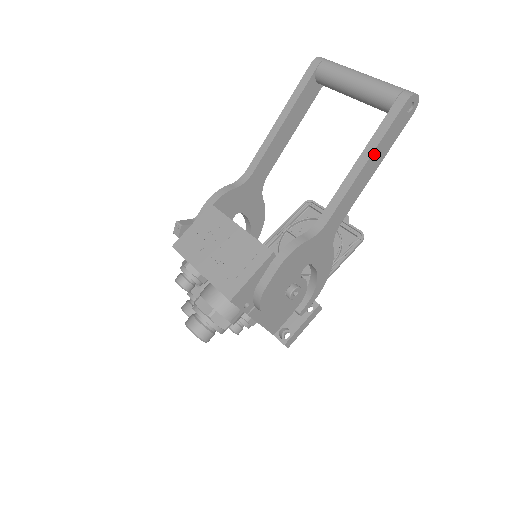
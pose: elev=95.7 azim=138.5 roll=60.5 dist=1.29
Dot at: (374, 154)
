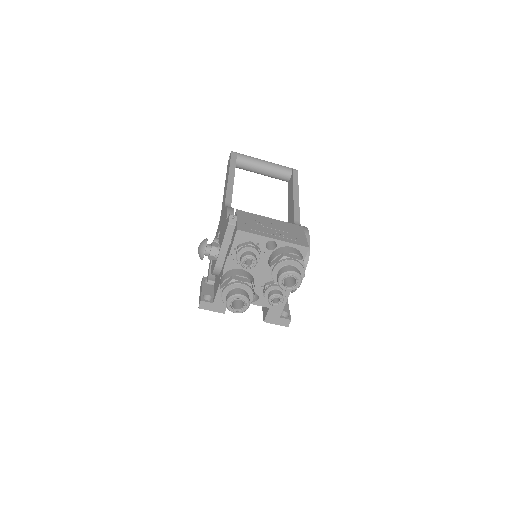
Dot at: (298, 192)
